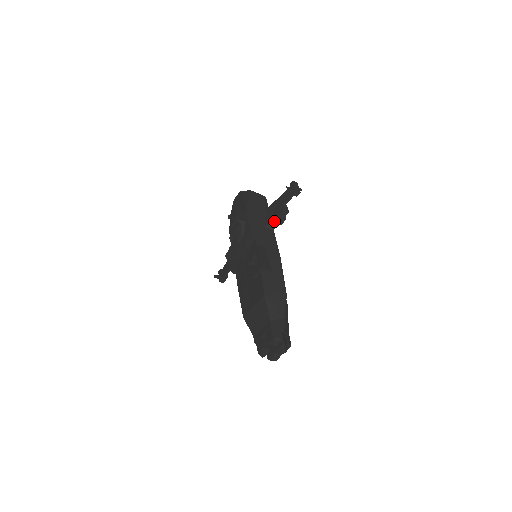
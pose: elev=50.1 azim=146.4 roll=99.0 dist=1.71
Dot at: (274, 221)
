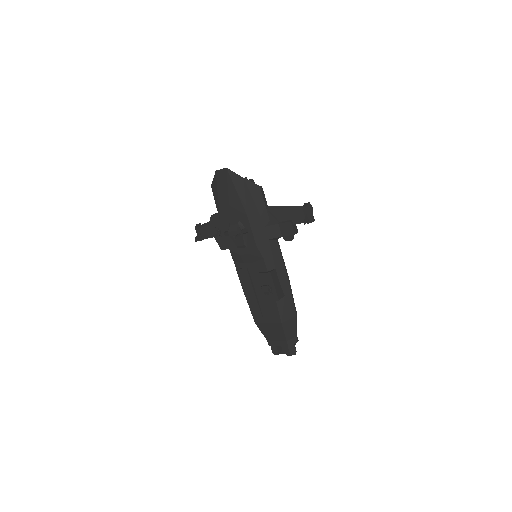
Dot at: occluded
